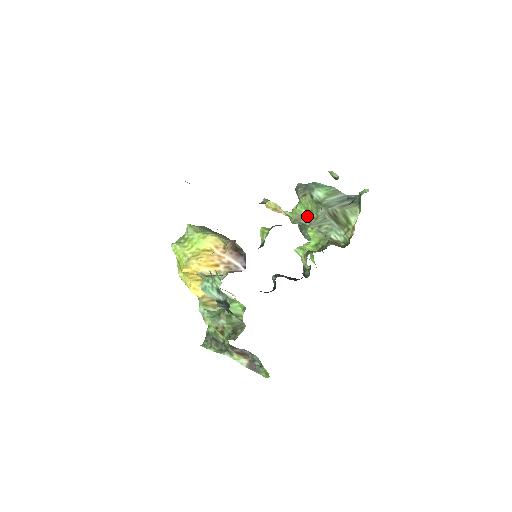
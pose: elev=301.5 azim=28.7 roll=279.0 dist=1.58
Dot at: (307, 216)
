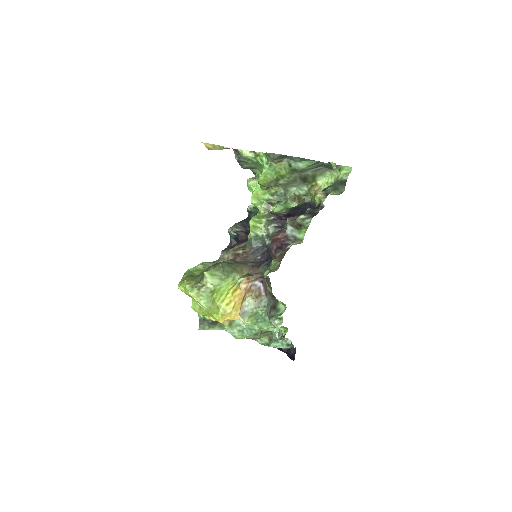
Dot at: (276, 178)
